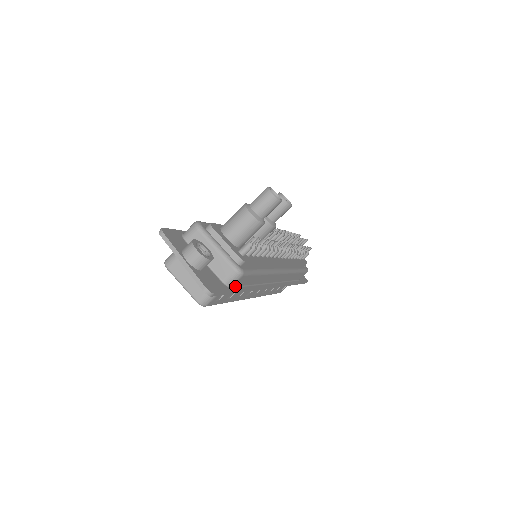
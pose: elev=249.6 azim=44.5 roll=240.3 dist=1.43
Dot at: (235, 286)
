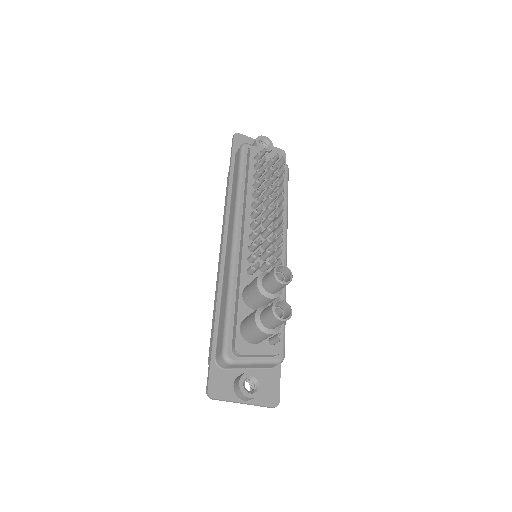
Dot at: occluded
